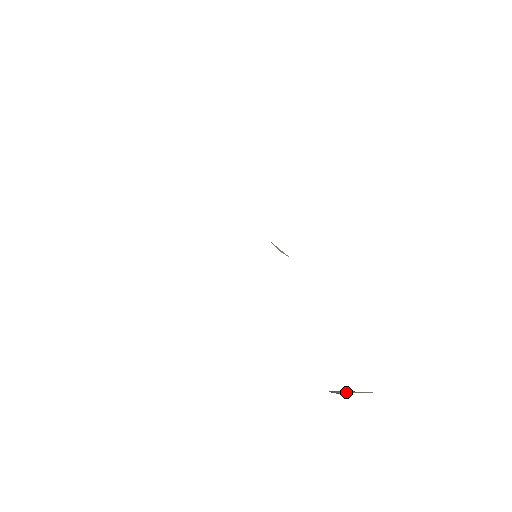
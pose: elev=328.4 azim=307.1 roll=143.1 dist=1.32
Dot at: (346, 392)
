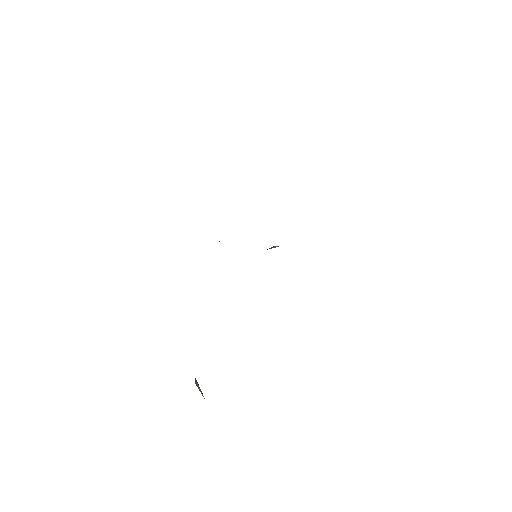
Dot at: (198, 386)
